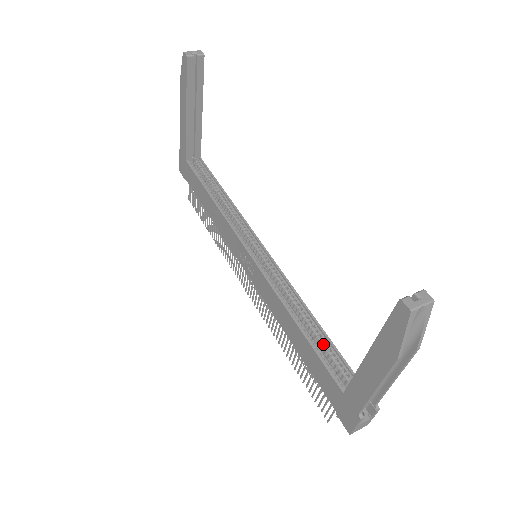
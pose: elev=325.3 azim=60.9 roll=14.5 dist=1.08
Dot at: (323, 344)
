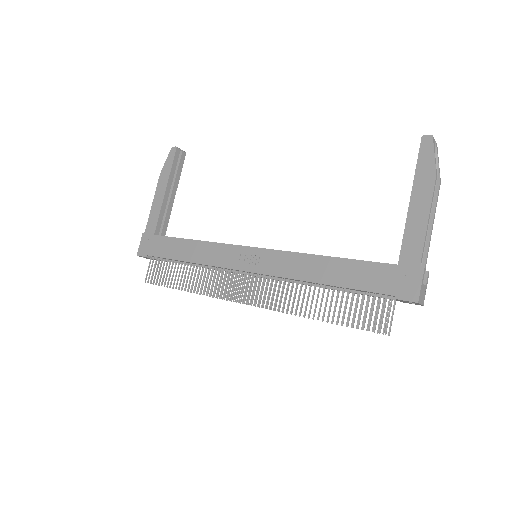
Dot at: occluded
